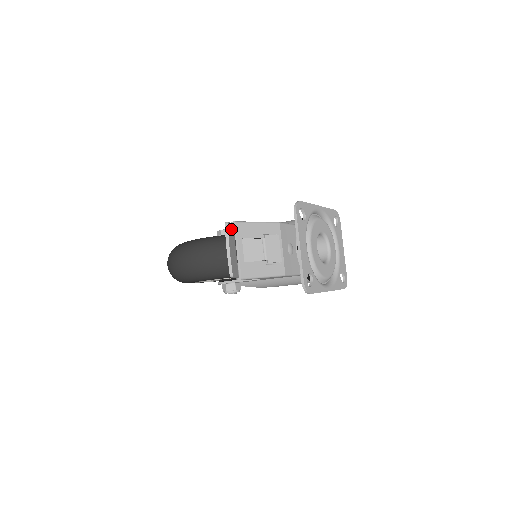
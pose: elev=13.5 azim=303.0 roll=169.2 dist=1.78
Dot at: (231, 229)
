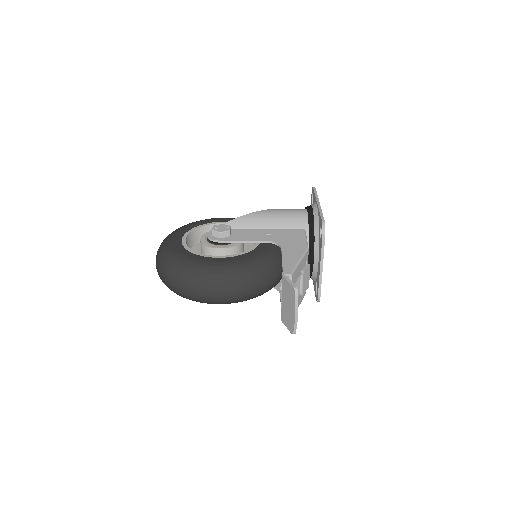
Dot at: occluded
